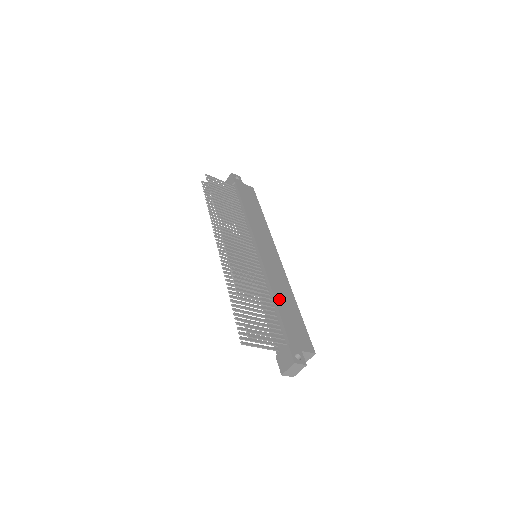
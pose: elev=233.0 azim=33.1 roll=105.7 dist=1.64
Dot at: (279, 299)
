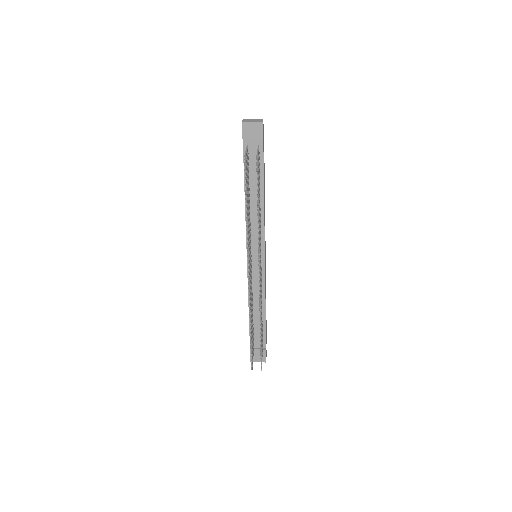
Dot at: occluded
